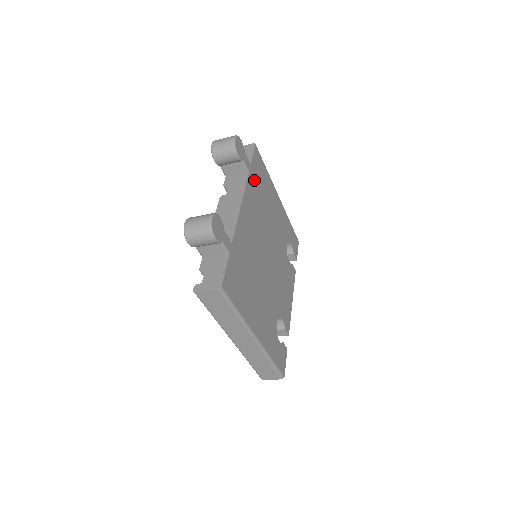
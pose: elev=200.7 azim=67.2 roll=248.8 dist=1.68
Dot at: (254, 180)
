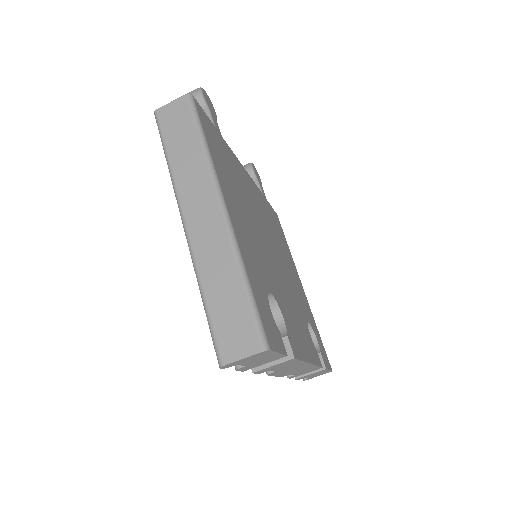
Dot at: (269, 209)
